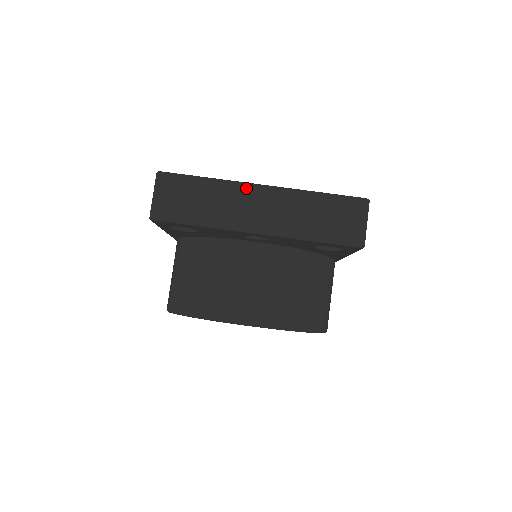
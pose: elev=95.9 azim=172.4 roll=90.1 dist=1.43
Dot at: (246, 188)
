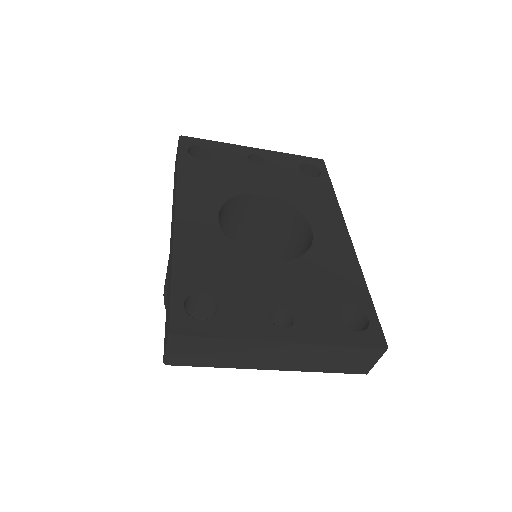
Dot at: (268, 346)
